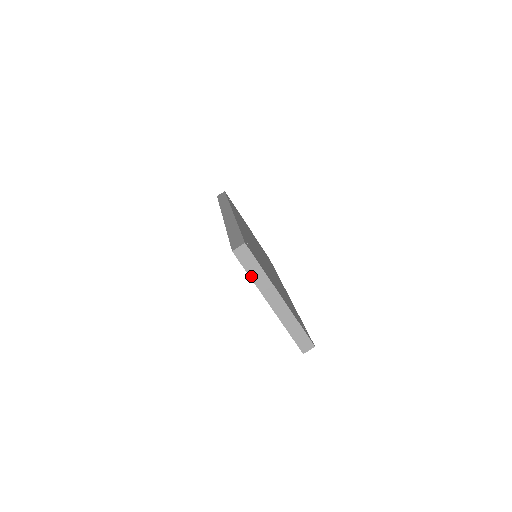
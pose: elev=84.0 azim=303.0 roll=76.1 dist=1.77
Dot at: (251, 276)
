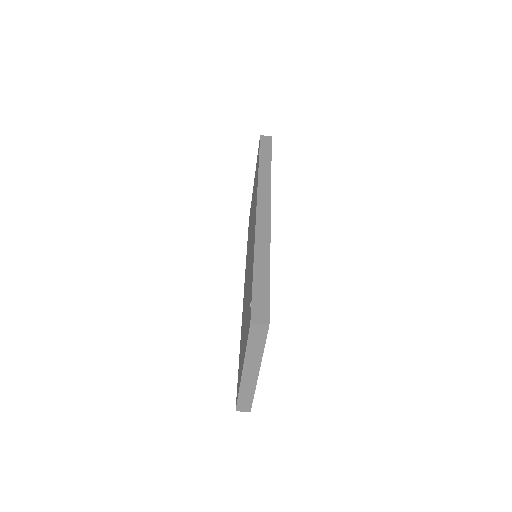
Dot at: (248, 347)
